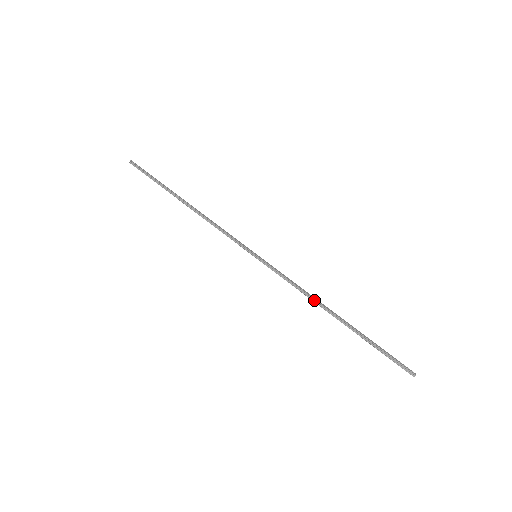
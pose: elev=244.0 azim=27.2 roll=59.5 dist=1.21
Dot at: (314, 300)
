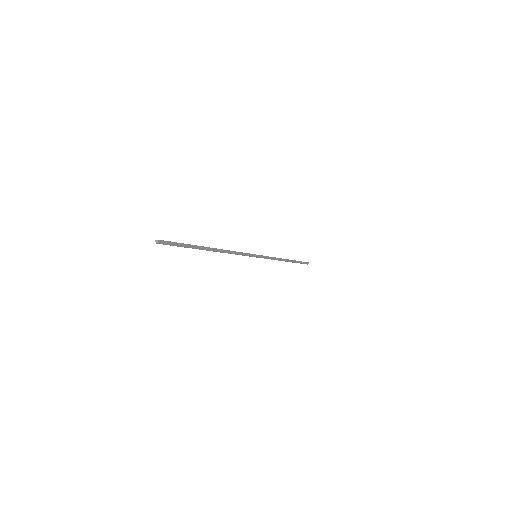
Dot at: (280, 260)
